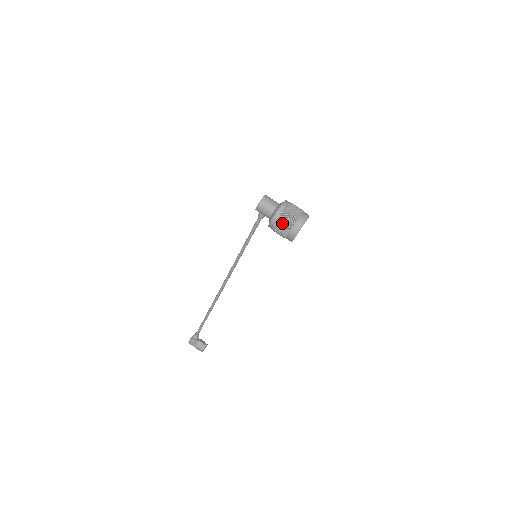
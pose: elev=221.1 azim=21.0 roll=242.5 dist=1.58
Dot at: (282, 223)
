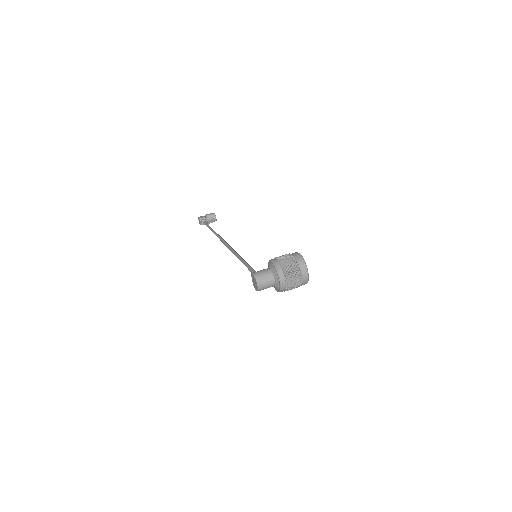
Dot at: occluded
